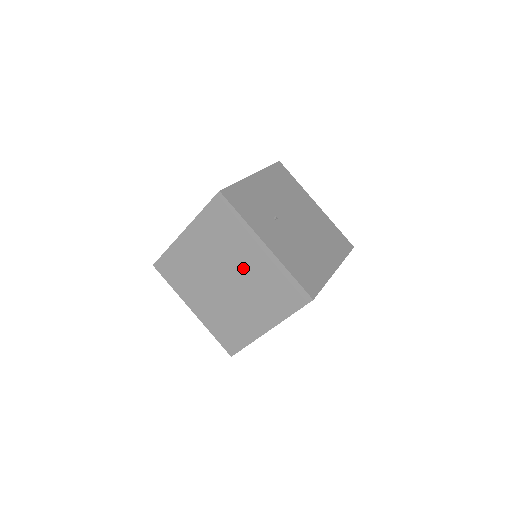
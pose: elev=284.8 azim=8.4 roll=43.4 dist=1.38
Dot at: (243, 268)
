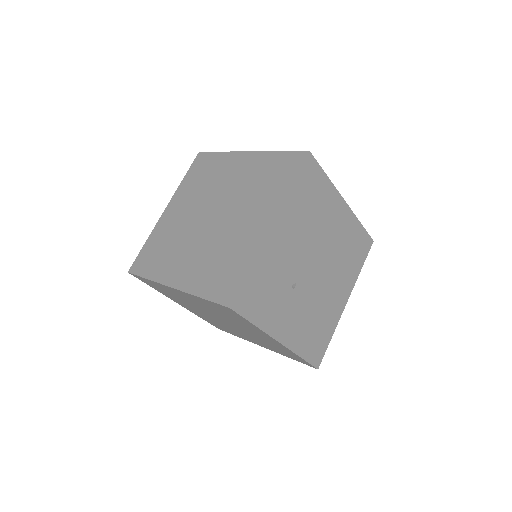
Dot at: (246, 330)
